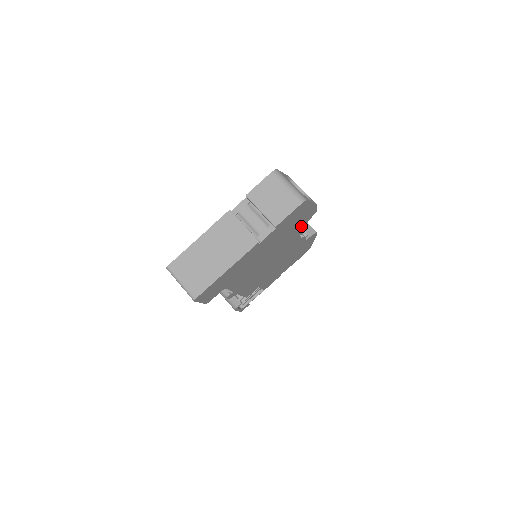
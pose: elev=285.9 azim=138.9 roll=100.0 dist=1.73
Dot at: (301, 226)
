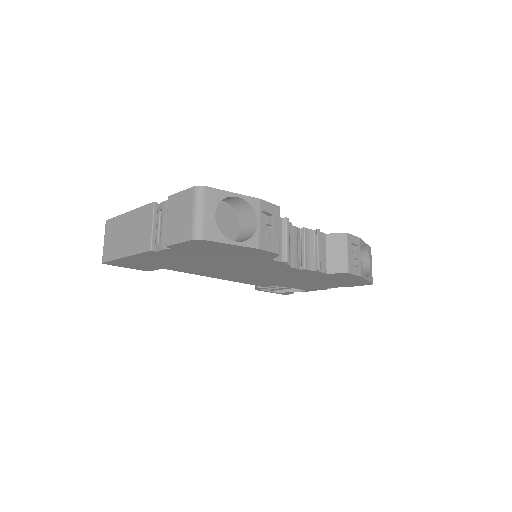
Dot at: (263, 259)
